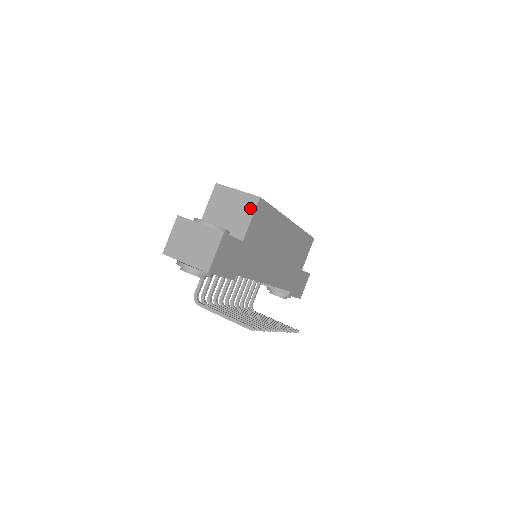
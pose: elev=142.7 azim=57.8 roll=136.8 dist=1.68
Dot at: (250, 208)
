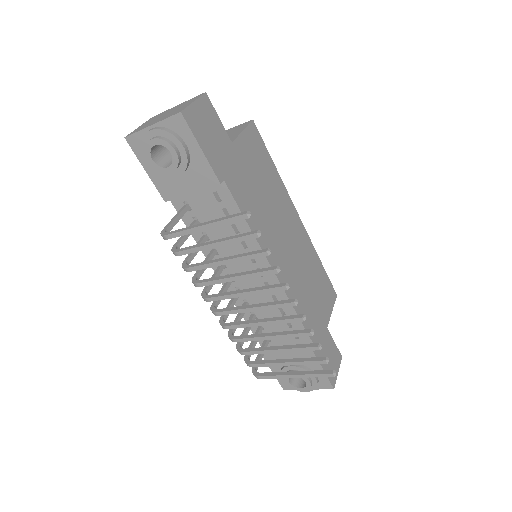
Dot at: (241, 128)
